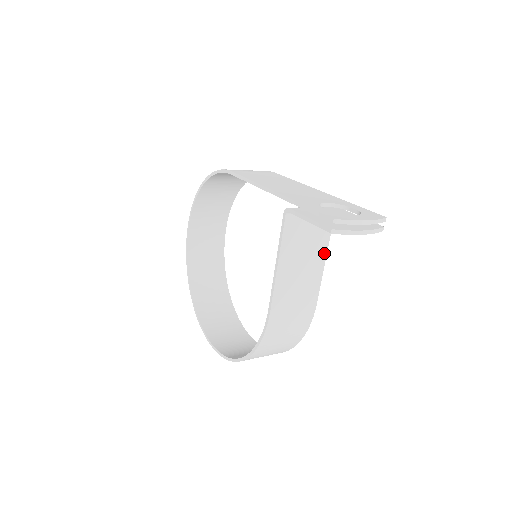
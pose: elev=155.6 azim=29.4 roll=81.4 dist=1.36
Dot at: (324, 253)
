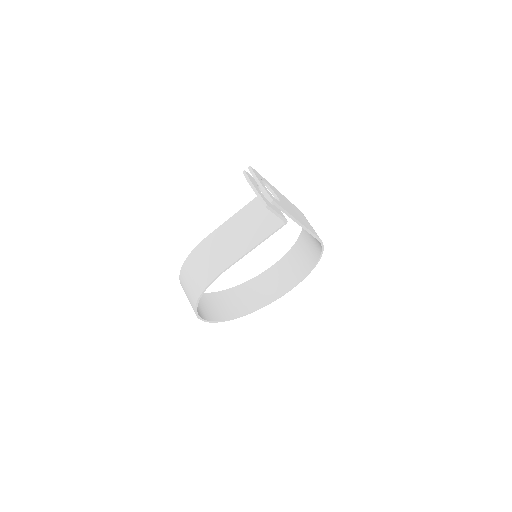
Dot at: (258, 242)
